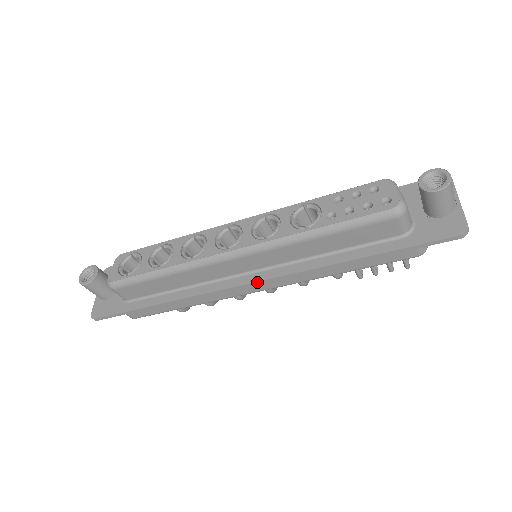
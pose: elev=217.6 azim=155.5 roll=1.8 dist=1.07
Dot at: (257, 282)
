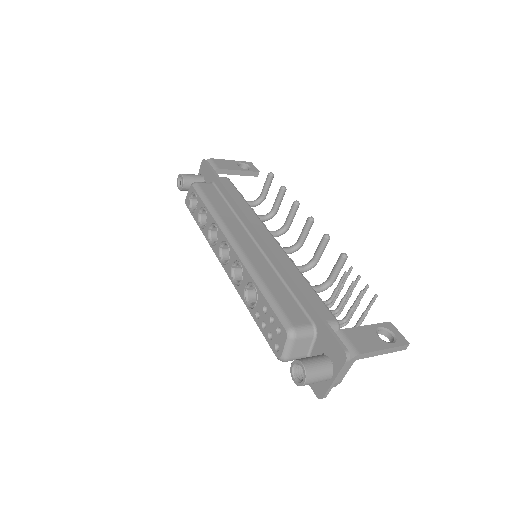
Dot at: occluded
